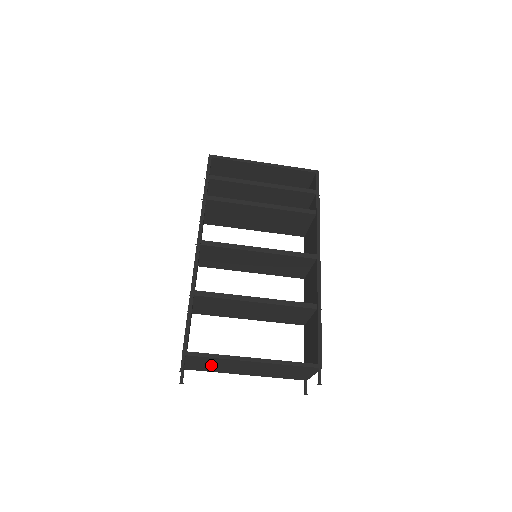
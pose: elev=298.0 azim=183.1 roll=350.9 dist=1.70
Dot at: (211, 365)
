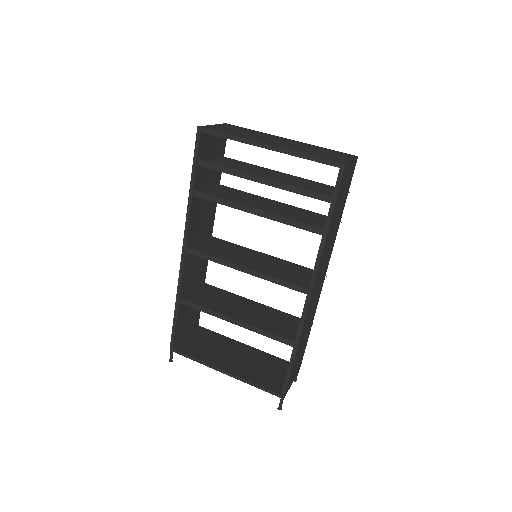
Dot at: occluded
